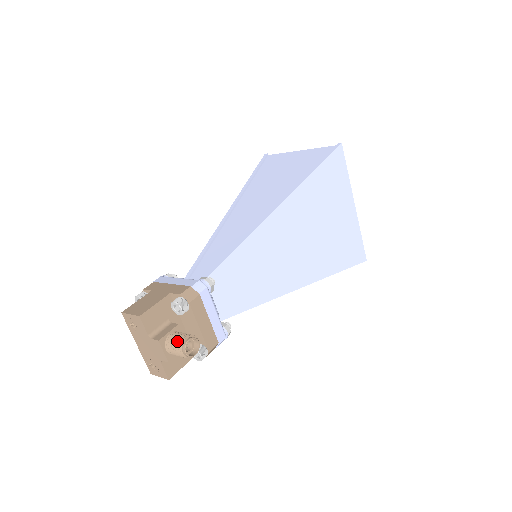
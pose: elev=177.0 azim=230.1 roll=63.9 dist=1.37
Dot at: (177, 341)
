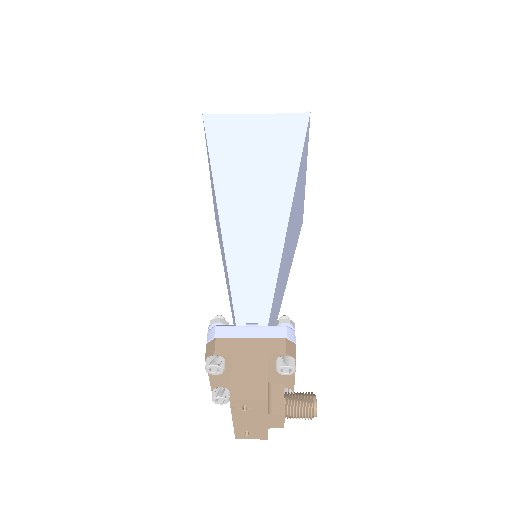
Dot at: (303, 407)
